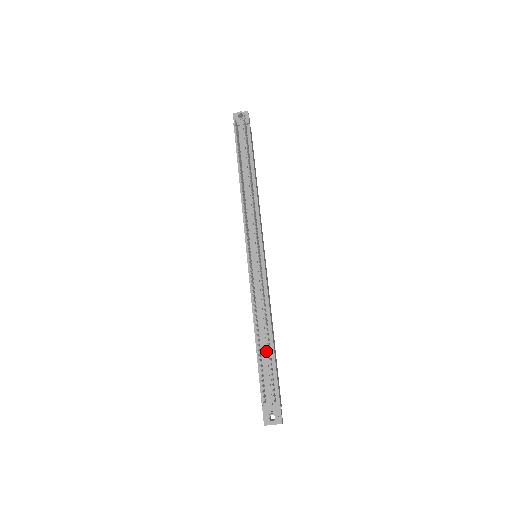
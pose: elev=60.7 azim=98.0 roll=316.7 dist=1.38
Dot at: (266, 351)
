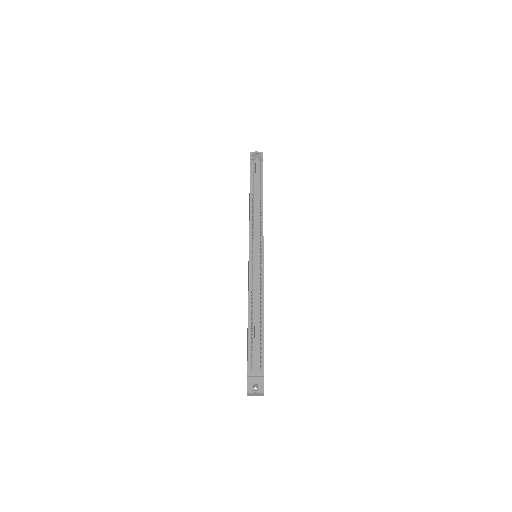
Dot at: (257, 328)
